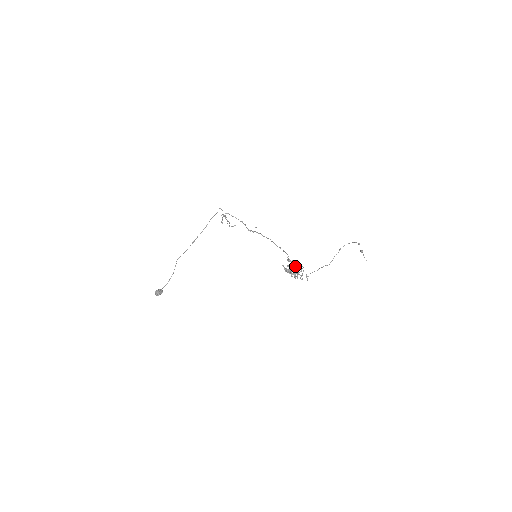
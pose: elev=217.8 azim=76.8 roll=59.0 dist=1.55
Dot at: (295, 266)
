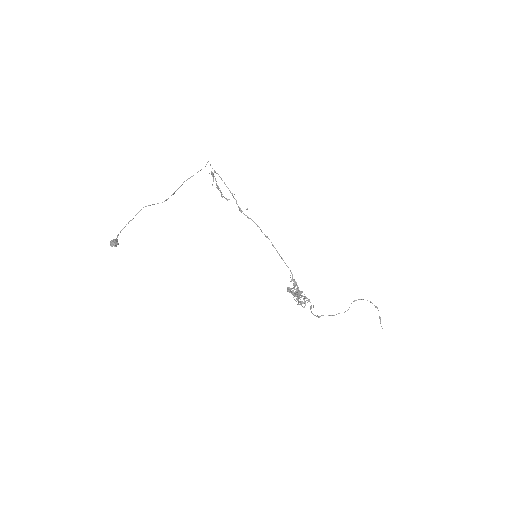
Dot at: (299, 290)
